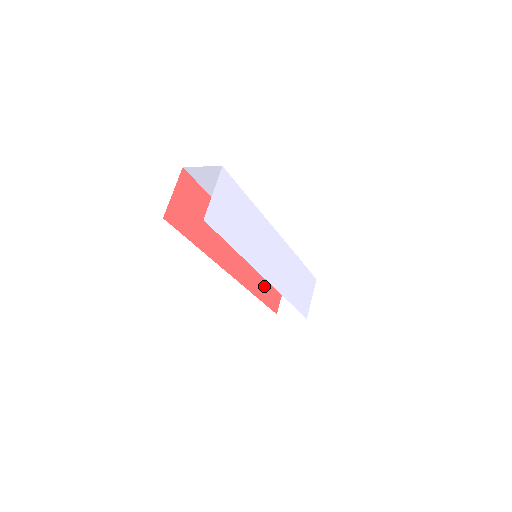
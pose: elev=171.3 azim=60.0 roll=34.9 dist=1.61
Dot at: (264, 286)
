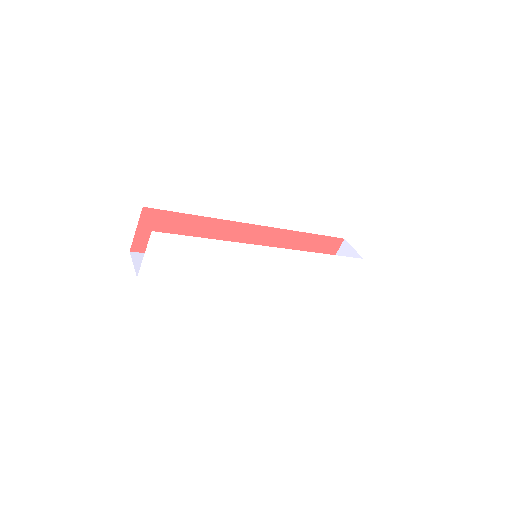
Dot at: occluded
